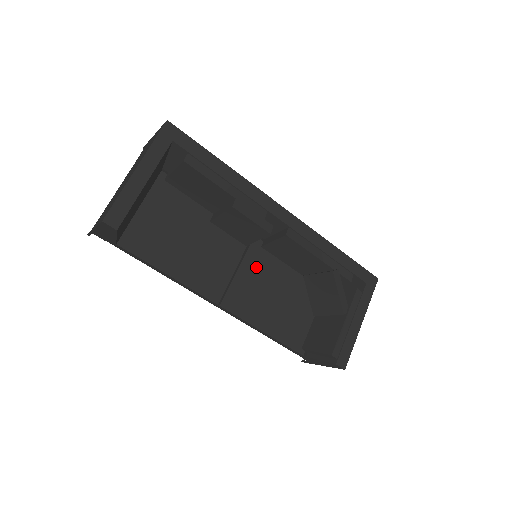
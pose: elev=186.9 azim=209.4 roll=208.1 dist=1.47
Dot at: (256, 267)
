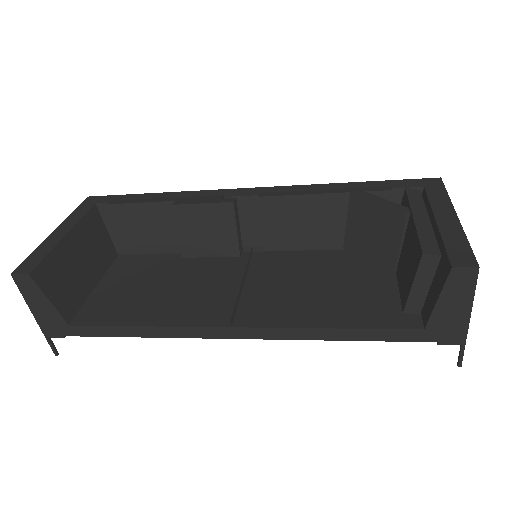
Dot at: (271, 274)
